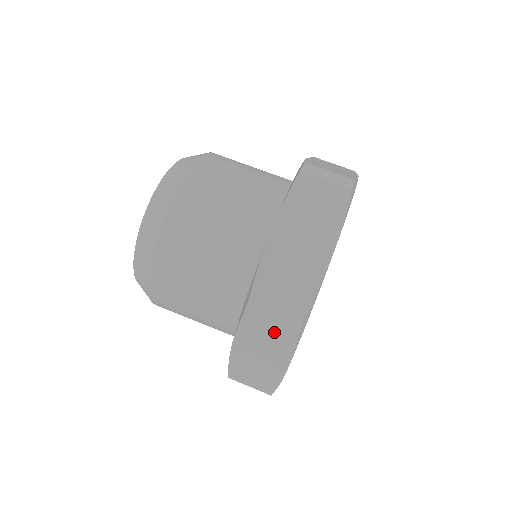
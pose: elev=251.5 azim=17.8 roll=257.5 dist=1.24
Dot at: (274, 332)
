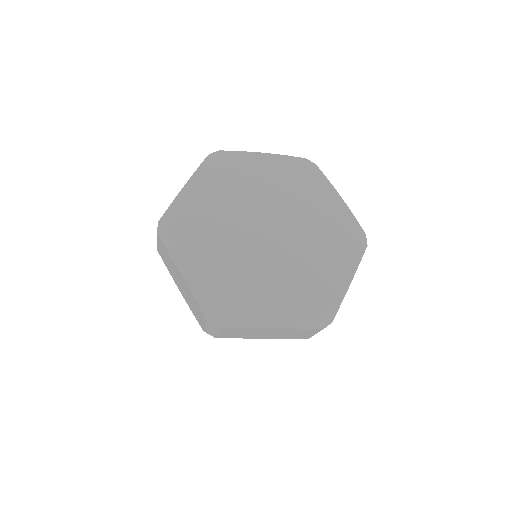
Dot at: occluded
